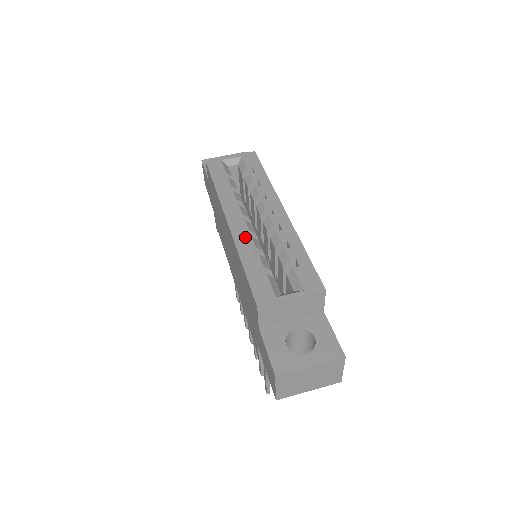
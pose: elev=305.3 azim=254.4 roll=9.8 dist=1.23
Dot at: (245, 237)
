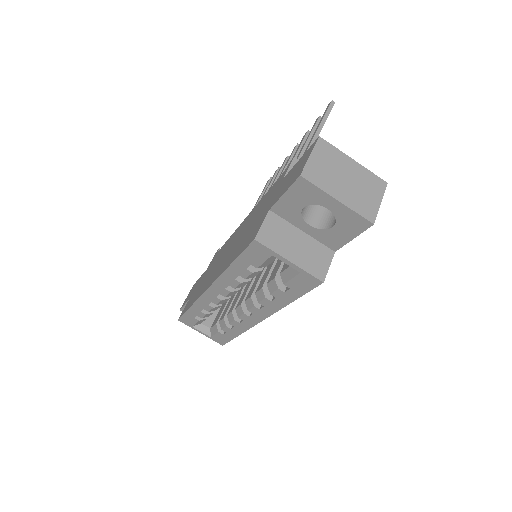
Dot at: (208, 305)
